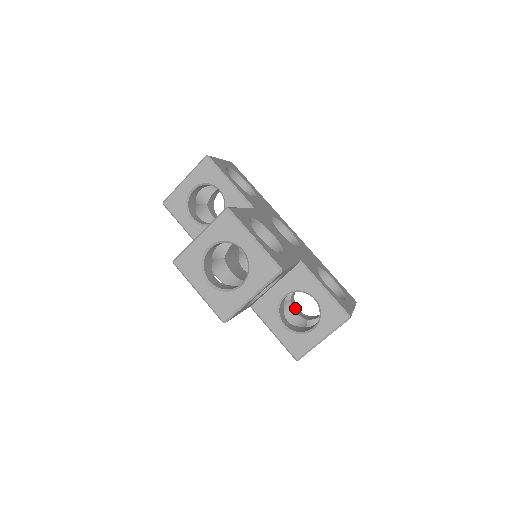
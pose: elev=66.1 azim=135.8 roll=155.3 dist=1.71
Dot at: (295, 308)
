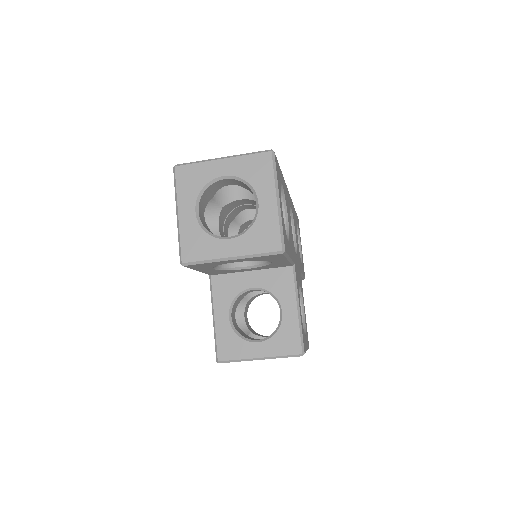
Dot at: occluded
